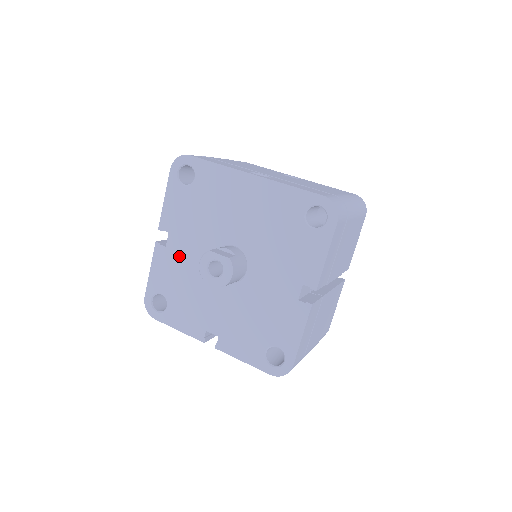
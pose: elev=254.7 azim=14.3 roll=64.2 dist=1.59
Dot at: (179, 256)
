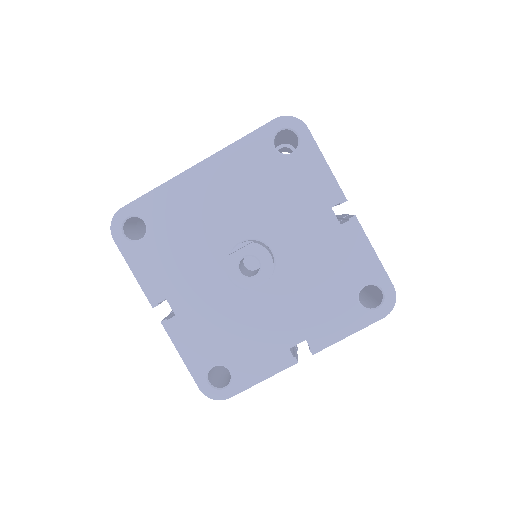
Dot at: (197, 309)
